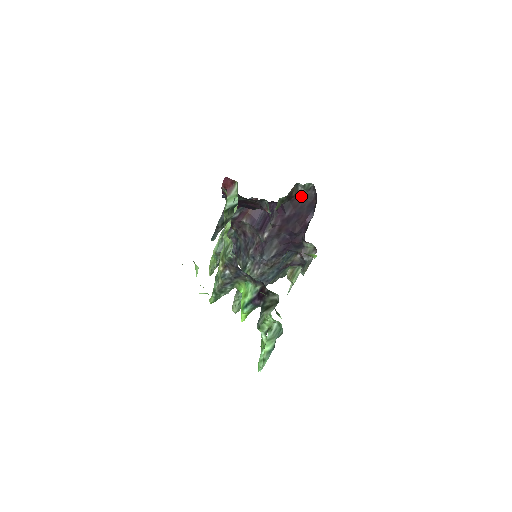
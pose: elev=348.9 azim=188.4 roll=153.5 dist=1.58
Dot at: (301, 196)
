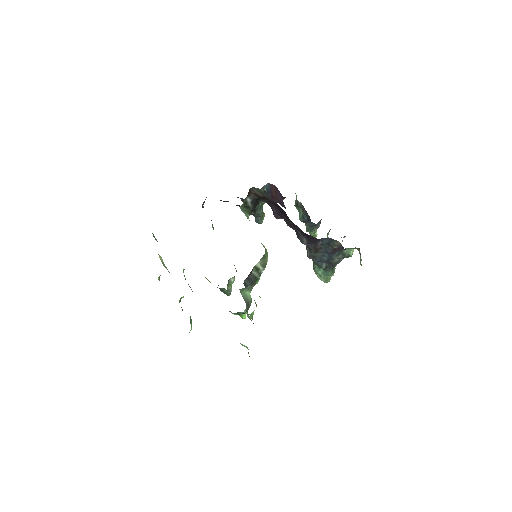
Dot at: (267, 197)
